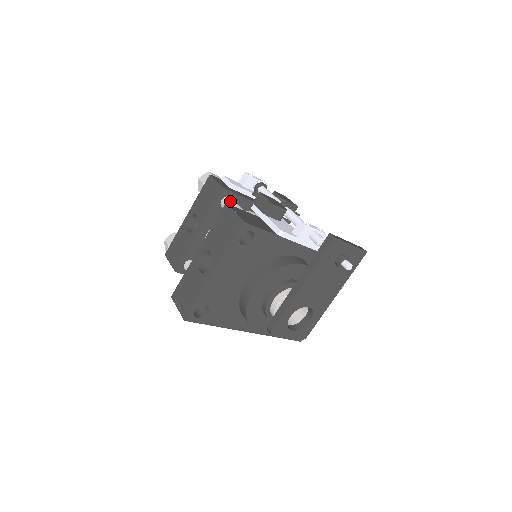
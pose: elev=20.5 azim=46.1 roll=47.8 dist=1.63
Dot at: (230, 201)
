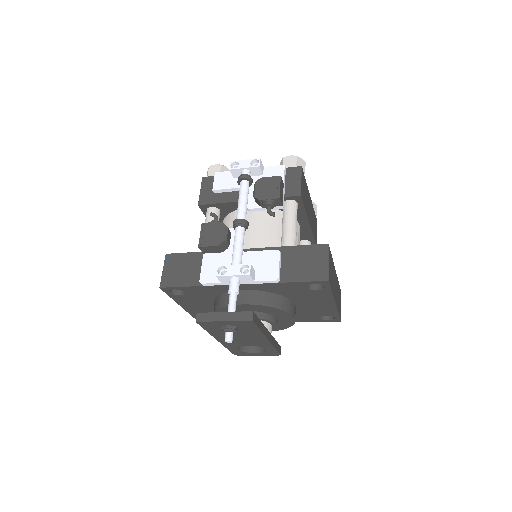
Dot at: (206, 218)
